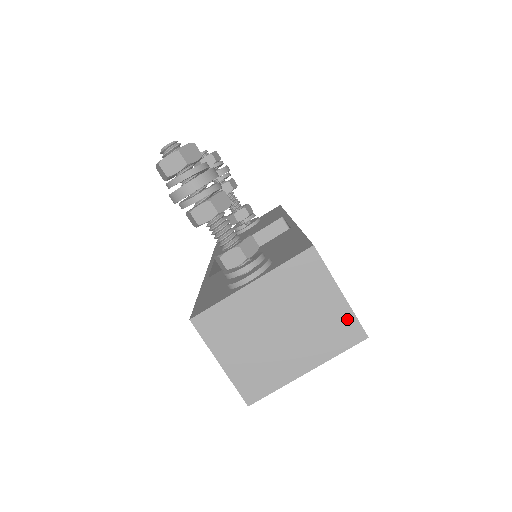
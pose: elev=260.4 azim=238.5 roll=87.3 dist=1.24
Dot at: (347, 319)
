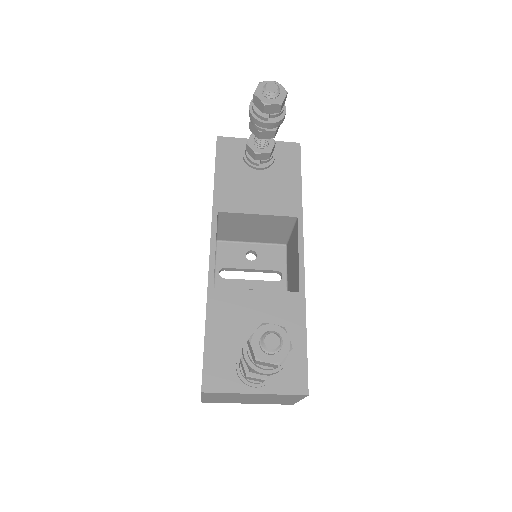
Dot at: (291, 402)
